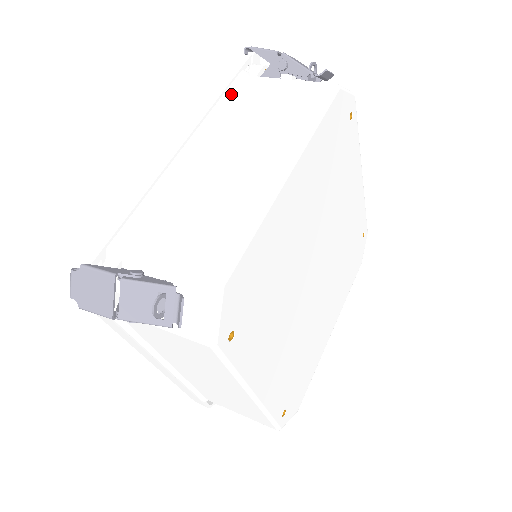
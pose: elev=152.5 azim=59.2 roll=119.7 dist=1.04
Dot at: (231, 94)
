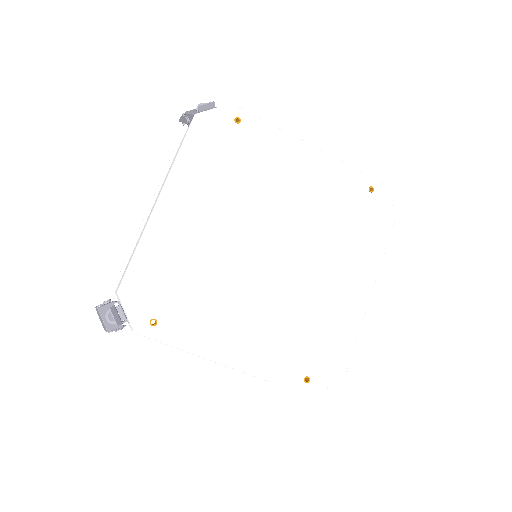
Dot at: (172, 160)
